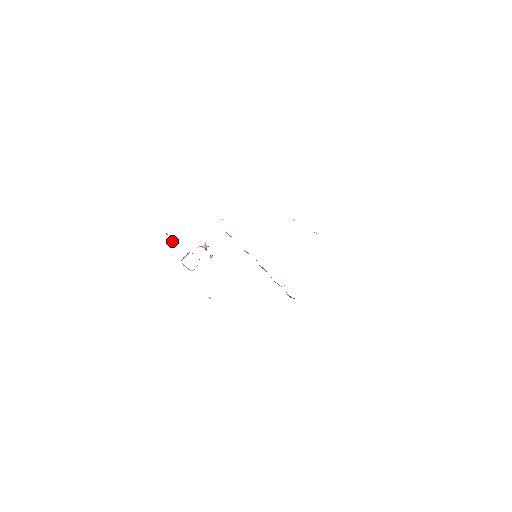
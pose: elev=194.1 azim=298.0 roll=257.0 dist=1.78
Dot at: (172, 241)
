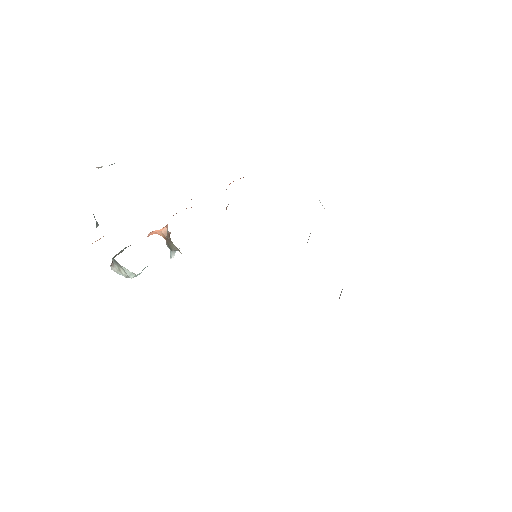
Dot at: (97, 223)
